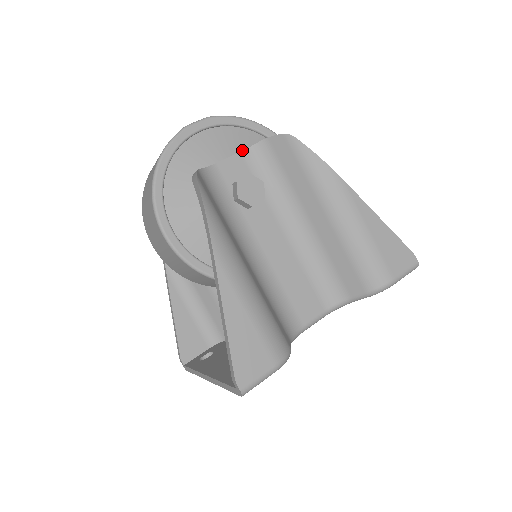
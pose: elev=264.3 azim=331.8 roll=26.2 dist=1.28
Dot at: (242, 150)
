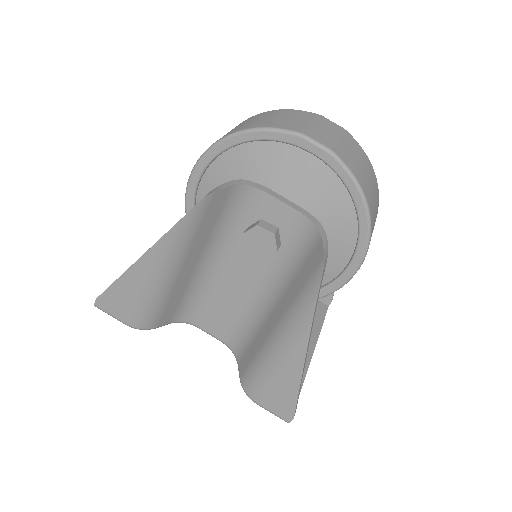
Dot at: (318, 207)
